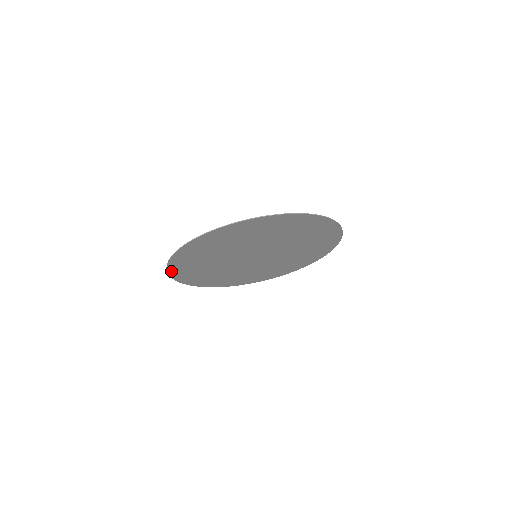
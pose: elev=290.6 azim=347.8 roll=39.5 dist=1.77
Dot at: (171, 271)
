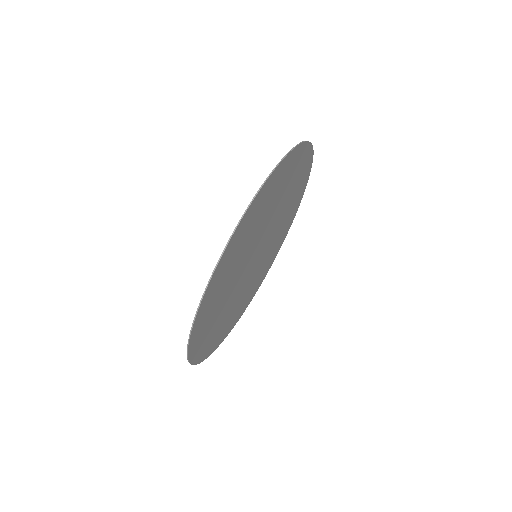
Dot at: (209, 354)
